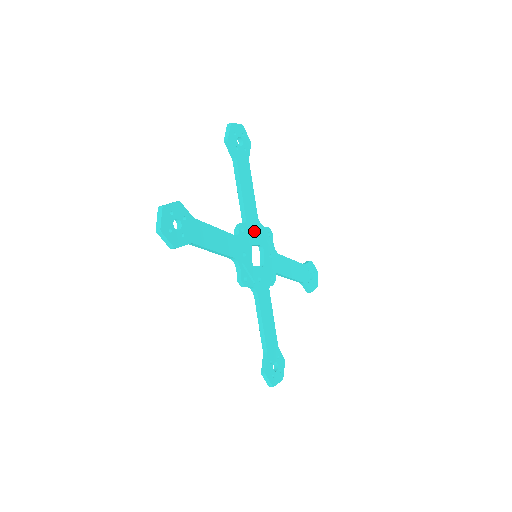
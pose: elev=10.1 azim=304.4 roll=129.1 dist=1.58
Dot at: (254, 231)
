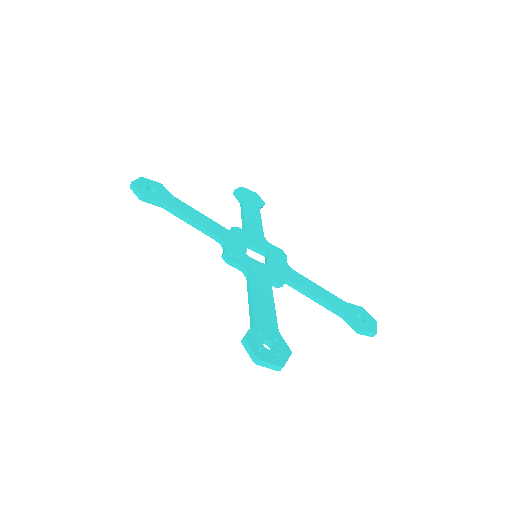
Dot at: (255, 240)
